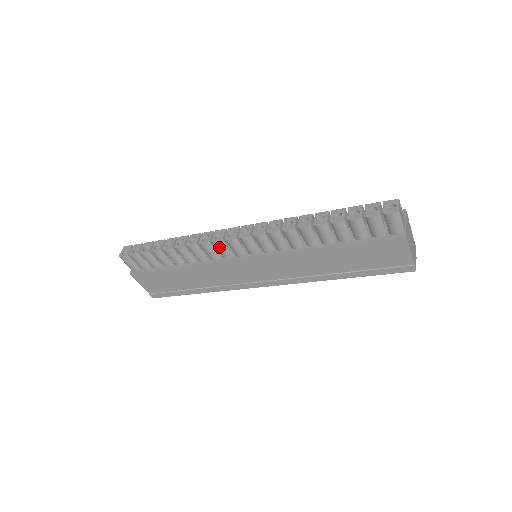
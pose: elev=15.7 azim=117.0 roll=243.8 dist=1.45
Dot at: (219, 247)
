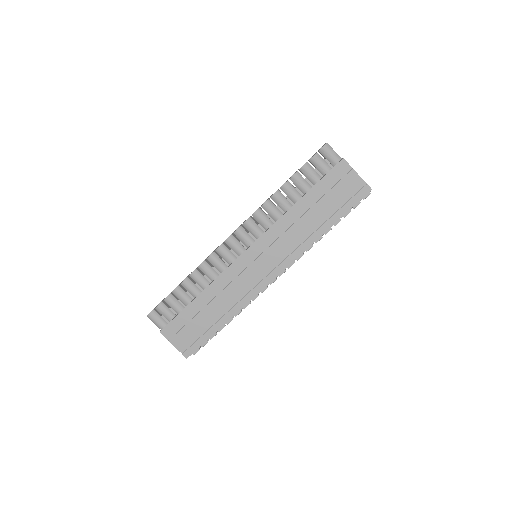
Dot at: (222, 252)
